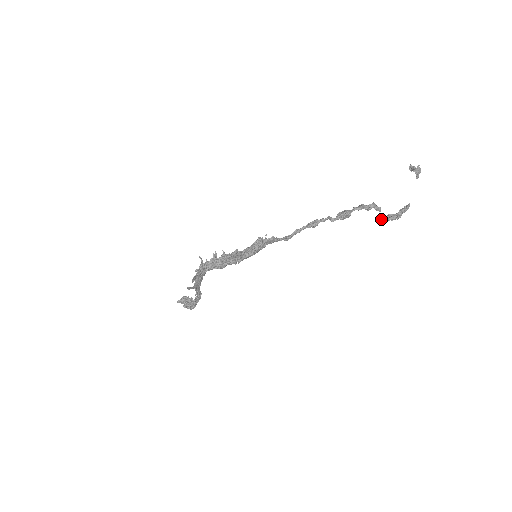
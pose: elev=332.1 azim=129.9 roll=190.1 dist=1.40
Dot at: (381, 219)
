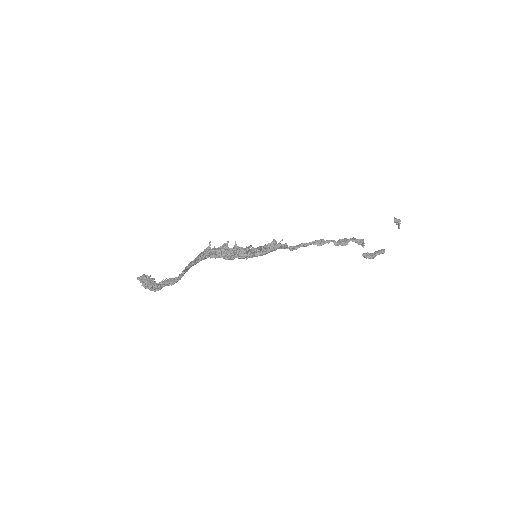
Dot at: (363, 255)
